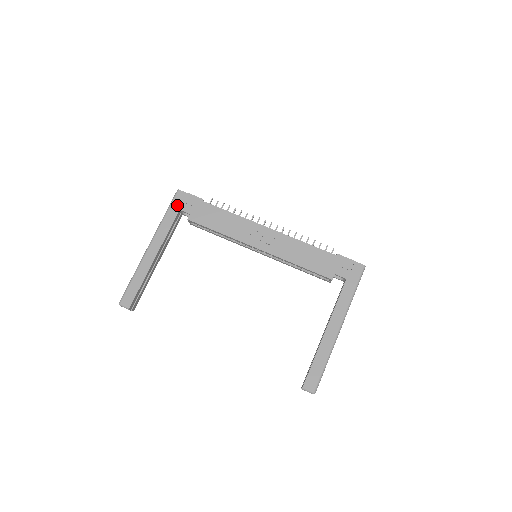
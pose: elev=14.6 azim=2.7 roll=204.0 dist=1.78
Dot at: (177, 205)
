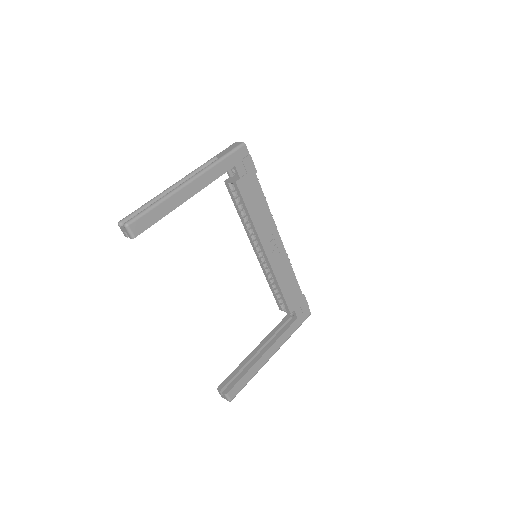
Dot at: (236, 159)
